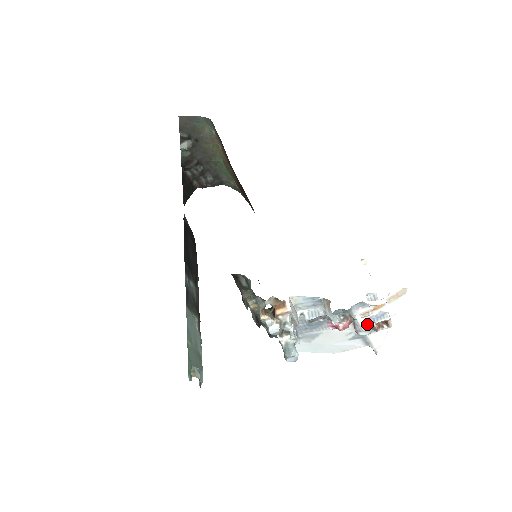
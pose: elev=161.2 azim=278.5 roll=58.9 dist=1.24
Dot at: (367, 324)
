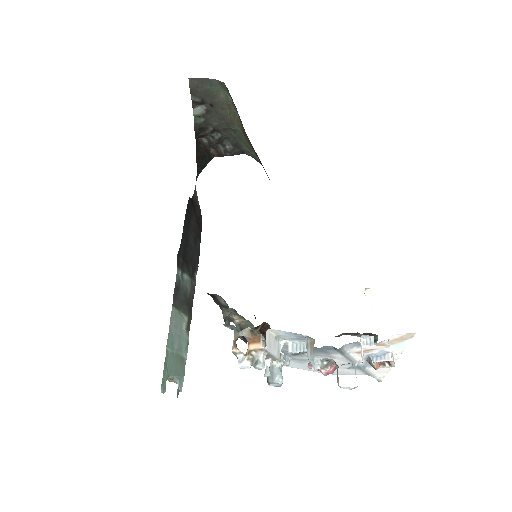
Dot at: (366, 359)
